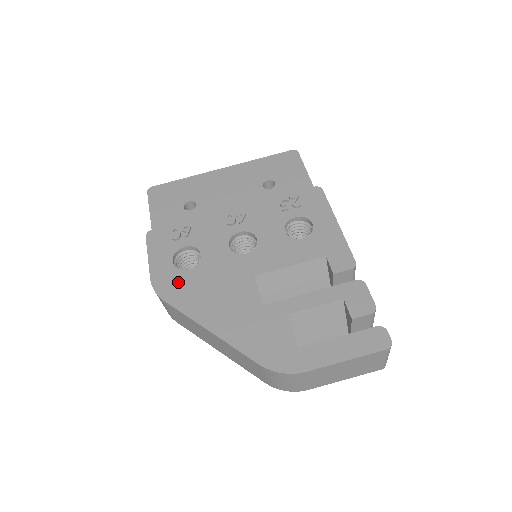
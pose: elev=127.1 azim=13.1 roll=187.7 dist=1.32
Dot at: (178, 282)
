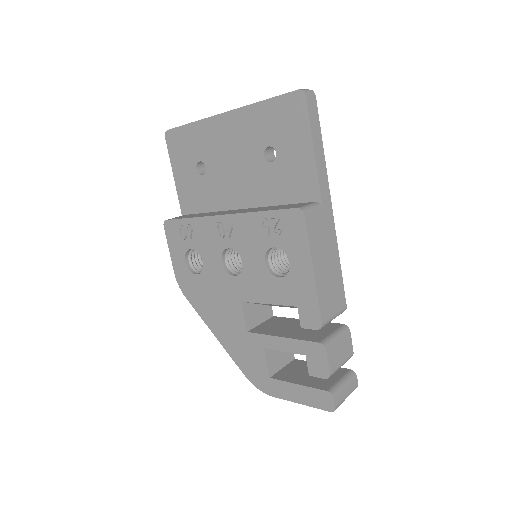
Dot at: (191, 284)
